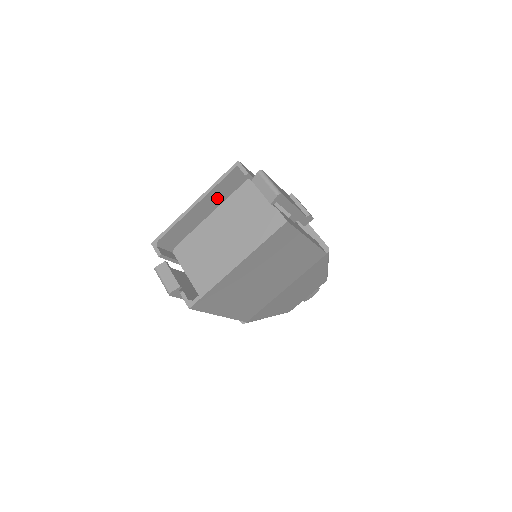
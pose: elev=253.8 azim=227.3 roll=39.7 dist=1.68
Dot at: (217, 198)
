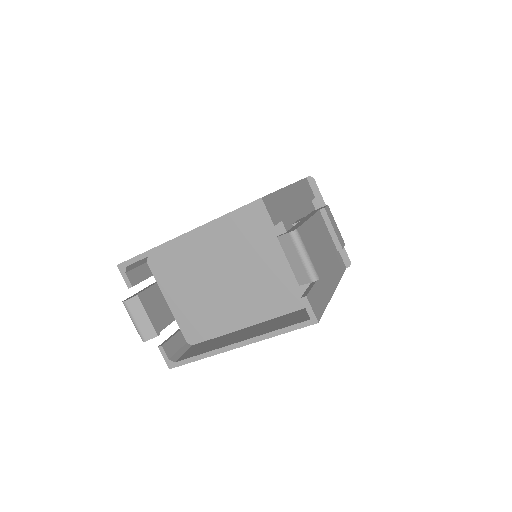
Dot at: occluded
